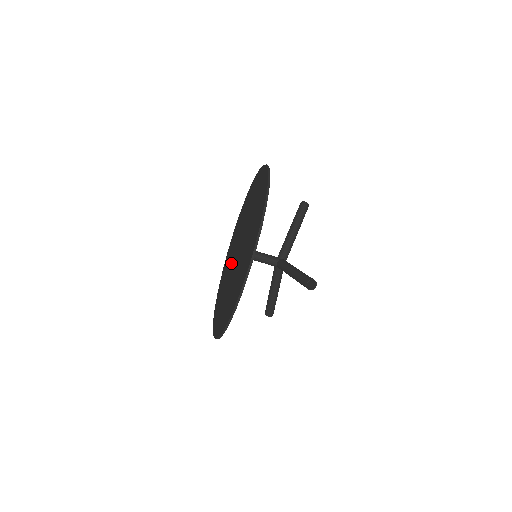
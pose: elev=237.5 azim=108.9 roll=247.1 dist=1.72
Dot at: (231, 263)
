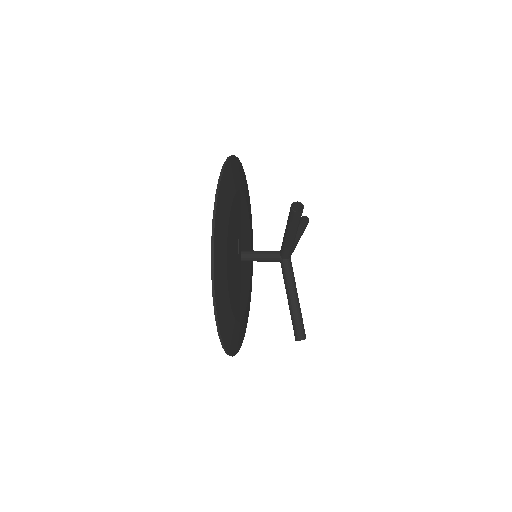
Dot at: occluded
